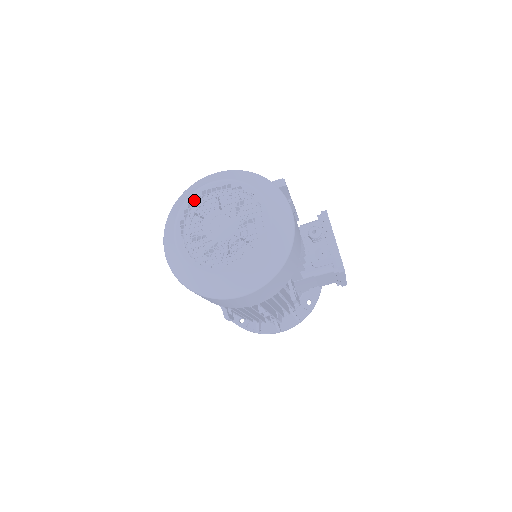
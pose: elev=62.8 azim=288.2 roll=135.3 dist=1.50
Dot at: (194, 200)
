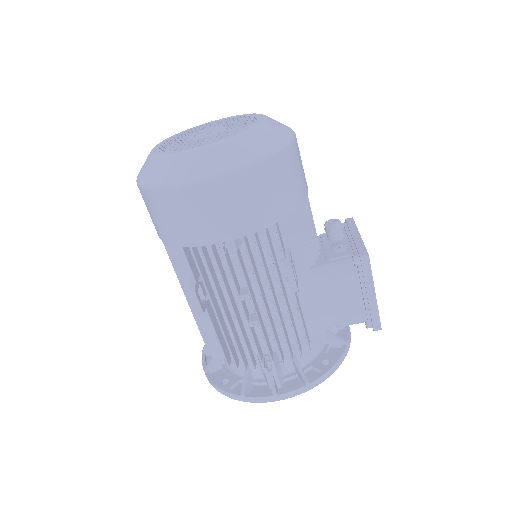
Dot at: occluded
